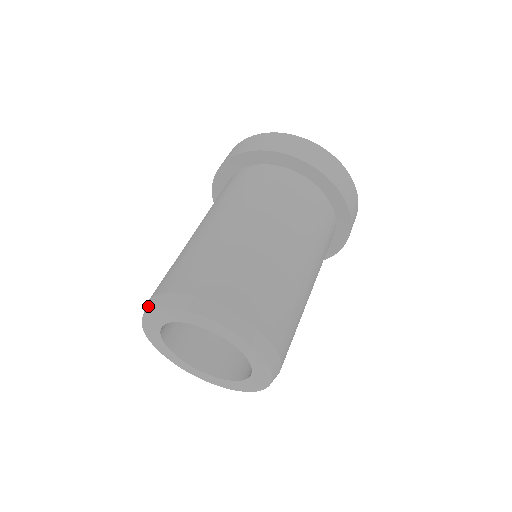
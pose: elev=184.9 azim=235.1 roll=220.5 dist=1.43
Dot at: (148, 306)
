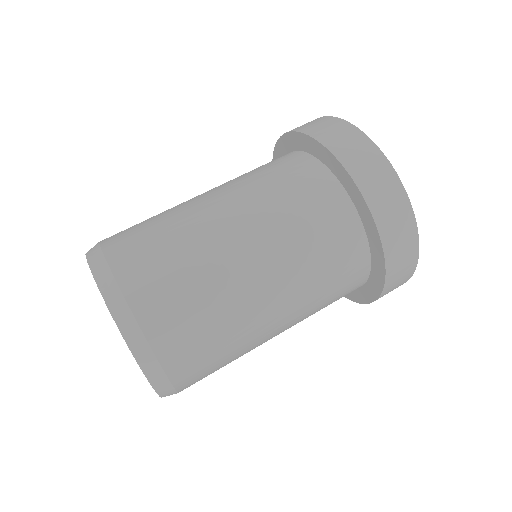
Dot at: (91, 252)
